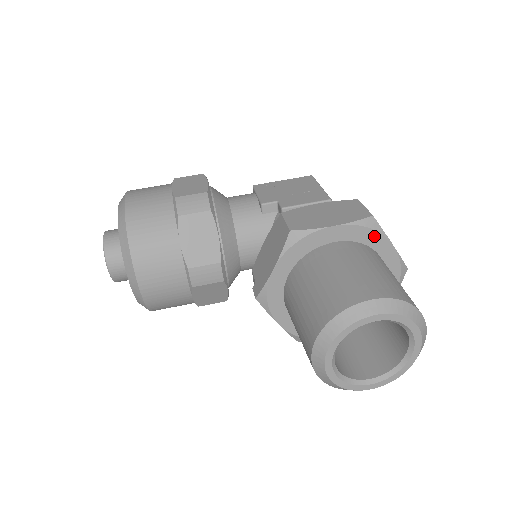
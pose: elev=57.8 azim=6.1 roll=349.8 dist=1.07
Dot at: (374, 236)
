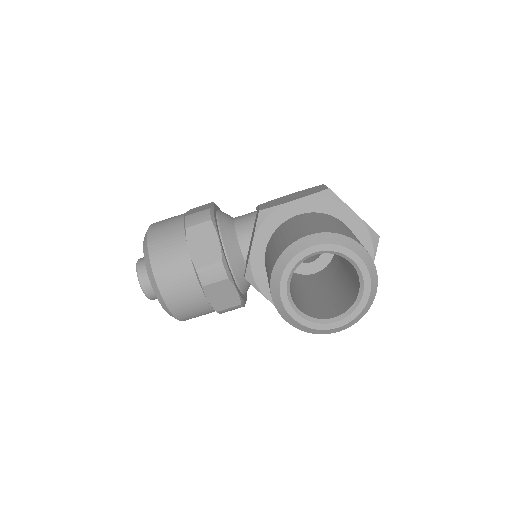
Dot at: (334, 206)
